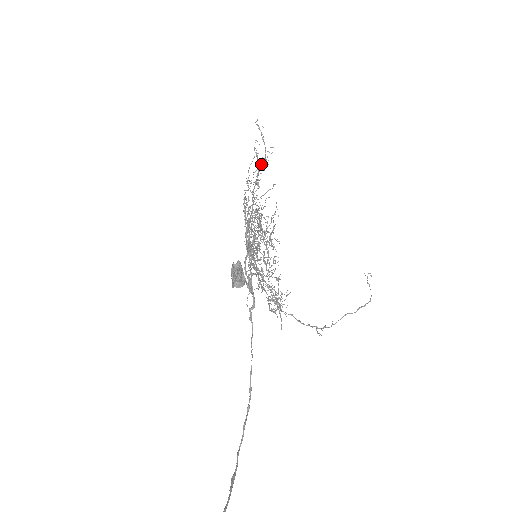
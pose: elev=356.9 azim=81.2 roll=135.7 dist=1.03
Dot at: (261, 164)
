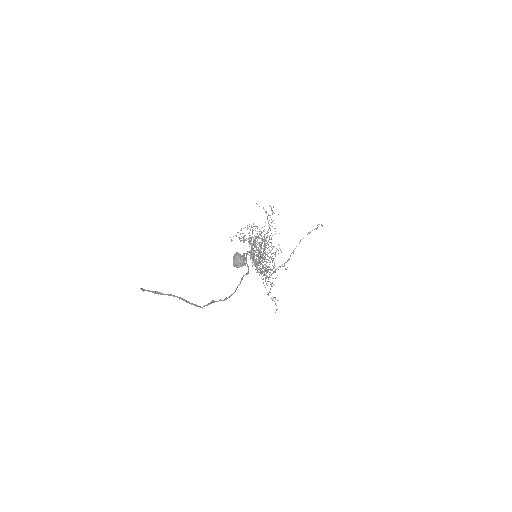
Dot at: occluded
